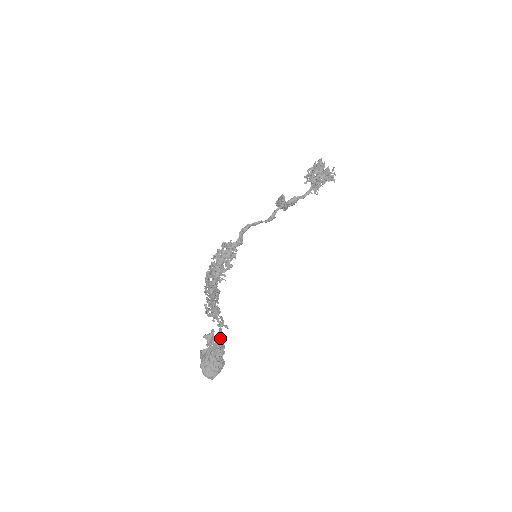
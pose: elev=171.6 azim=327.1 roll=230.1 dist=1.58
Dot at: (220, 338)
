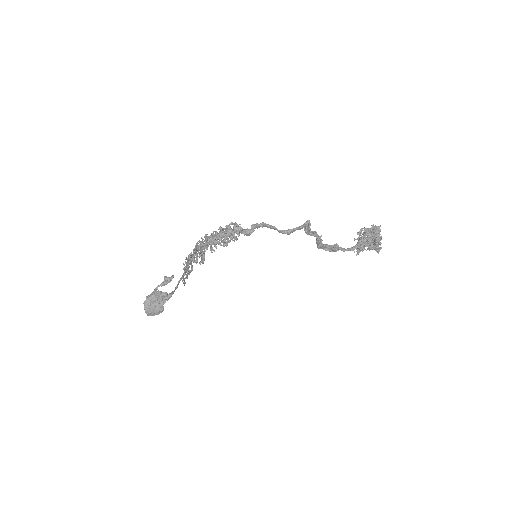
Dot at: (175, 289)
